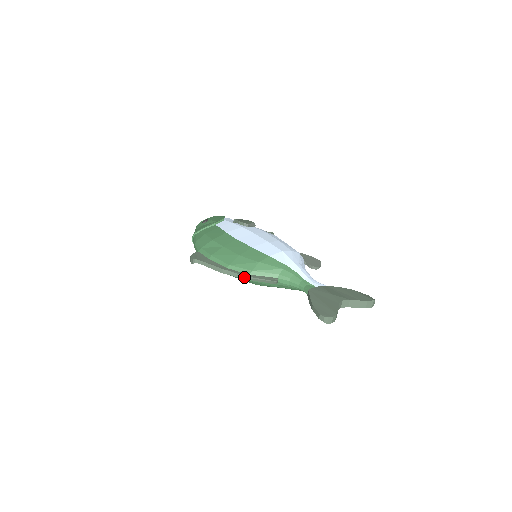
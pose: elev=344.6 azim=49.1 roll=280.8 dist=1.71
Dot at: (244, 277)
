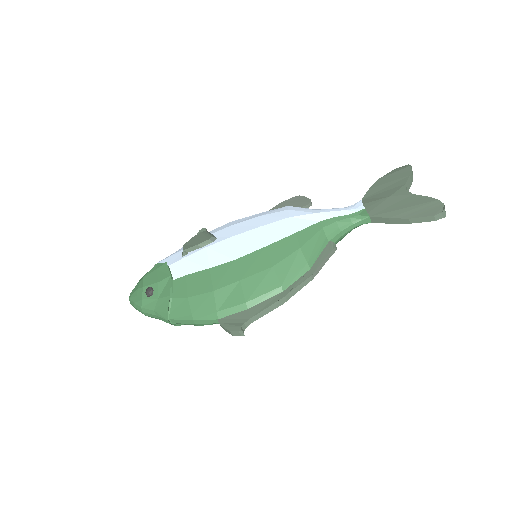
Dot at: (311, 277)
